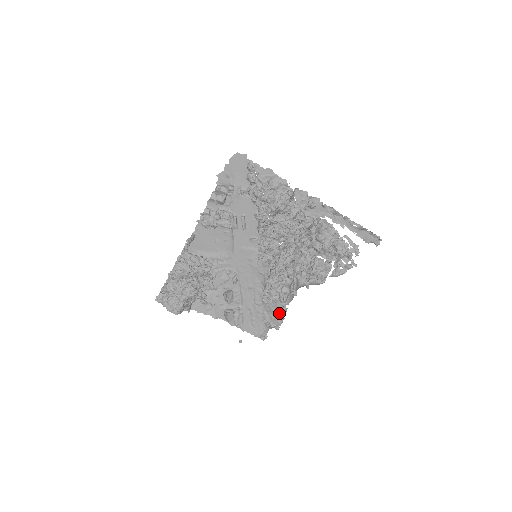
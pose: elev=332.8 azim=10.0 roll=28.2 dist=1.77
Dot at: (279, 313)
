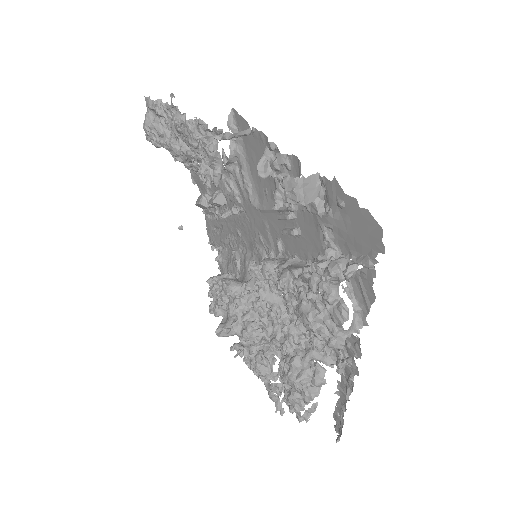
Dot at: occluded
